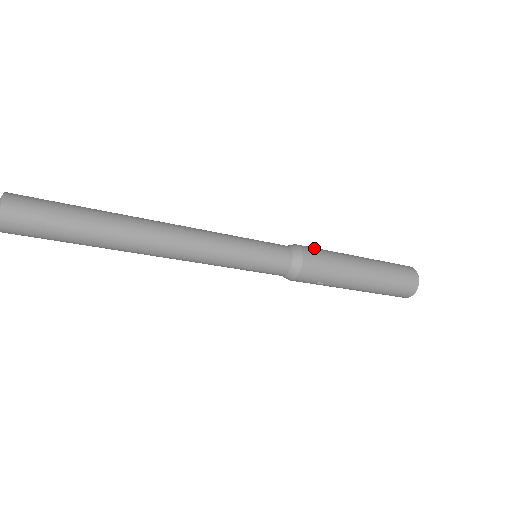
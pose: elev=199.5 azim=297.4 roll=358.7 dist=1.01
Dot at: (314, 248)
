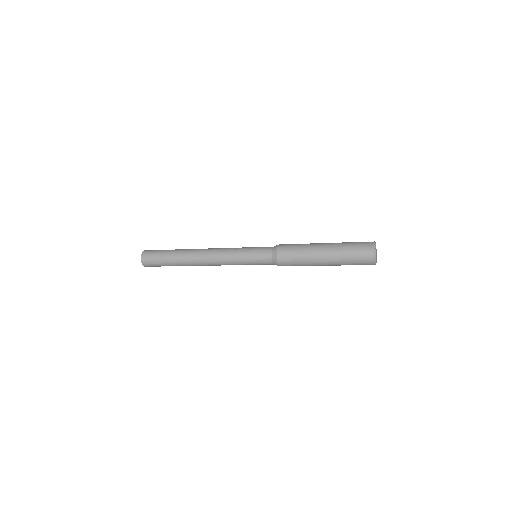
Dot at: (288, 253)
